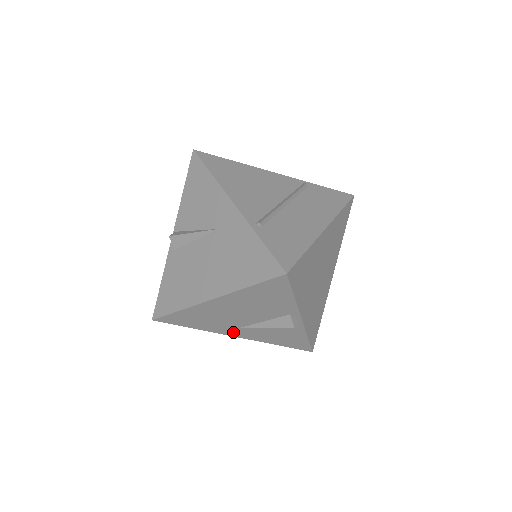
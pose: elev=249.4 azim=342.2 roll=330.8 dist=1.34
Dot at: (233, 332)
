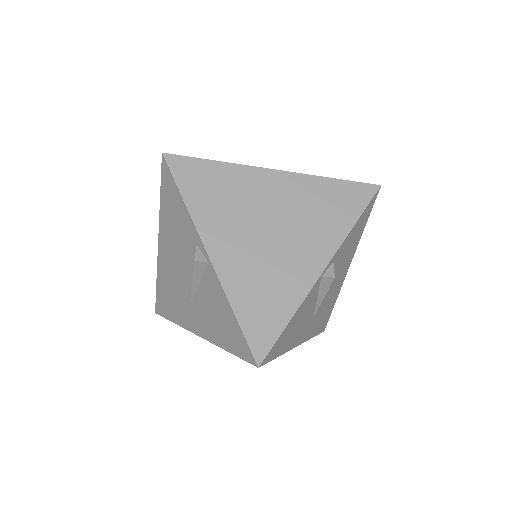
Dot at: (192, 321)
